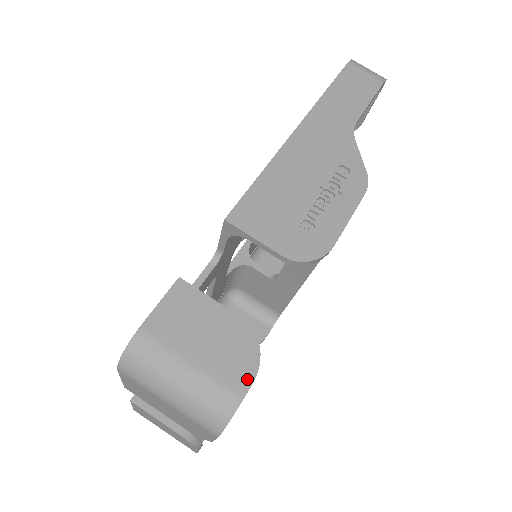
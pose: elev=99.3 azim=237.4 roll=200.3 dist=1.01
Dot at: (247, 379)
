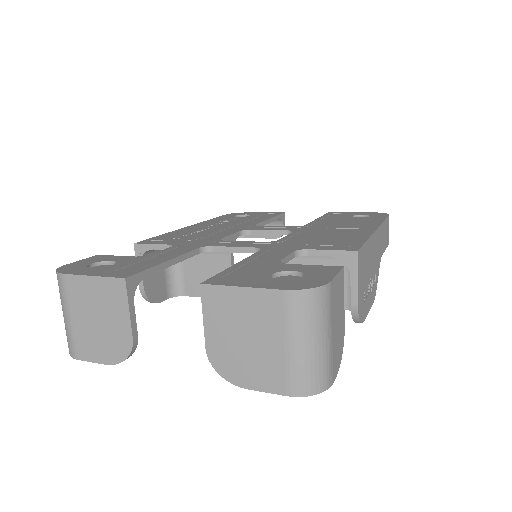
Dot at: (336, 373)
